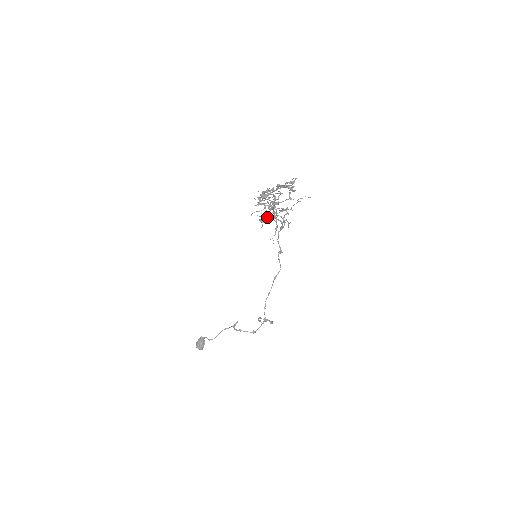
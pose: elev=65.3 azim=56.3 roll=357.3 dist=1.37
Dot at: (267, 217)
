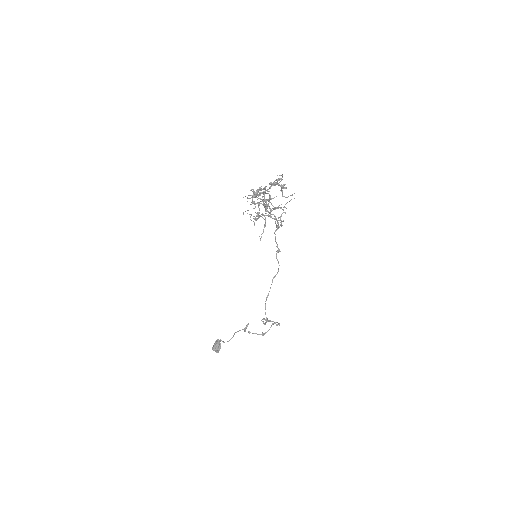
Dot at: occluded
